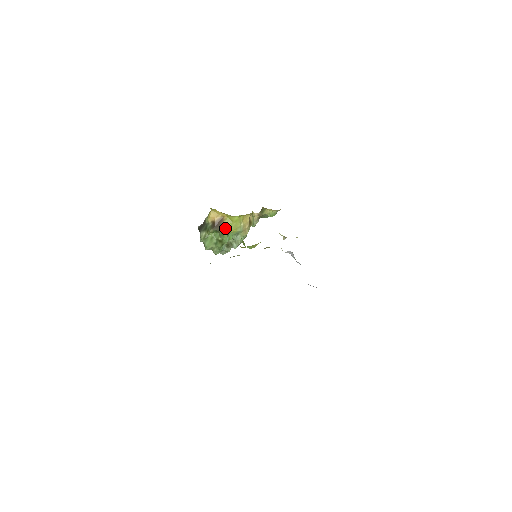
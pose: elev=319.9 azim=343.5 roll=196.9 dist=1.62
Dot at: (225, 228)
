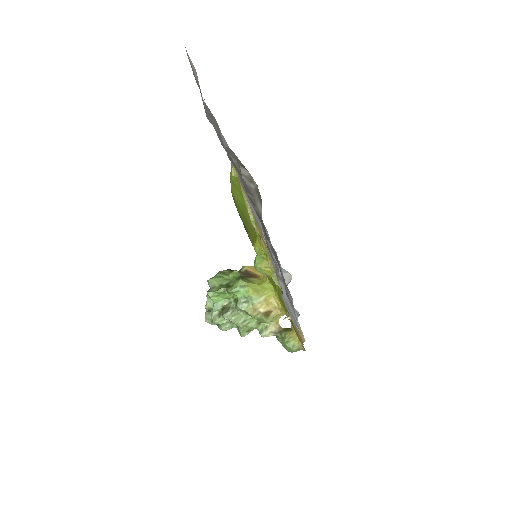
Dot at: (248, 280)
